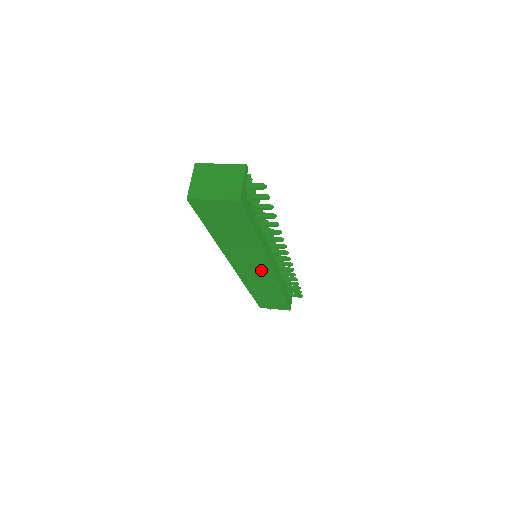
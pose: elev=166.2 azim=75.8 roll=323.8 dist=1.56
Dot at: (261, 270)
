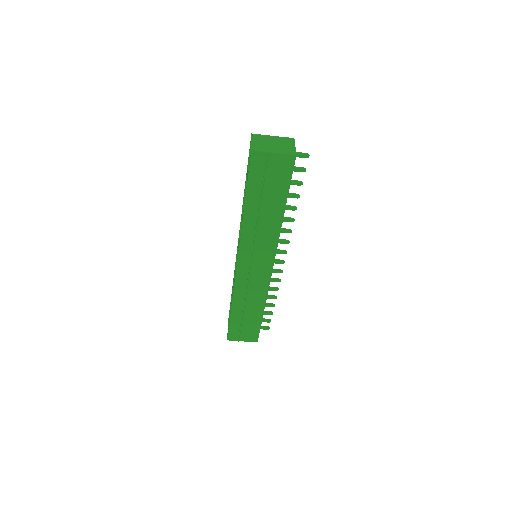
Dot at: (263, 265)
